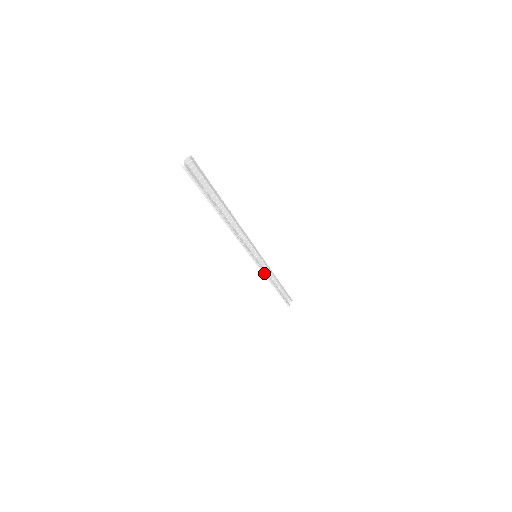
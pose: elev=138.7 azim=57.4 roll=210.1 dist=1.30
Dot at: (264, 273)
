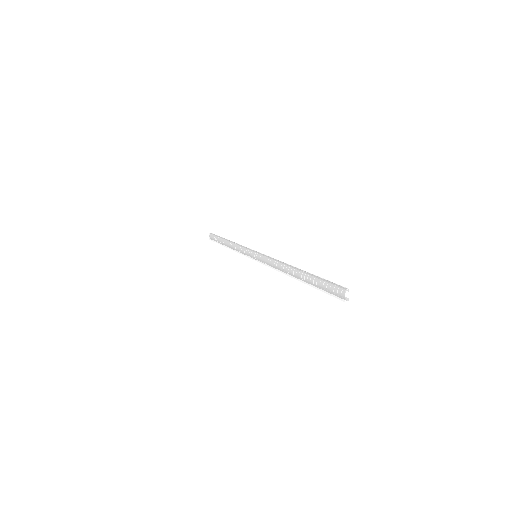
Dot at: occluded
